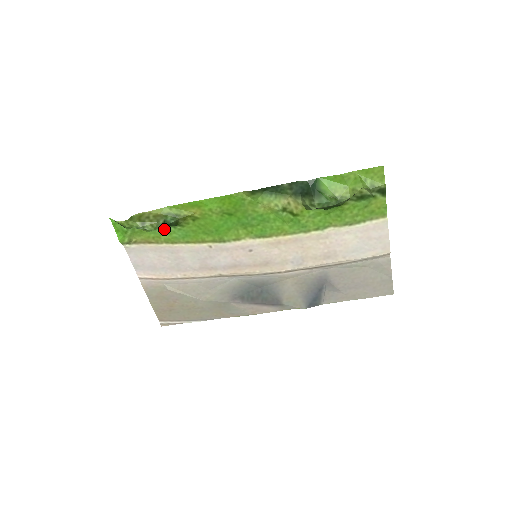
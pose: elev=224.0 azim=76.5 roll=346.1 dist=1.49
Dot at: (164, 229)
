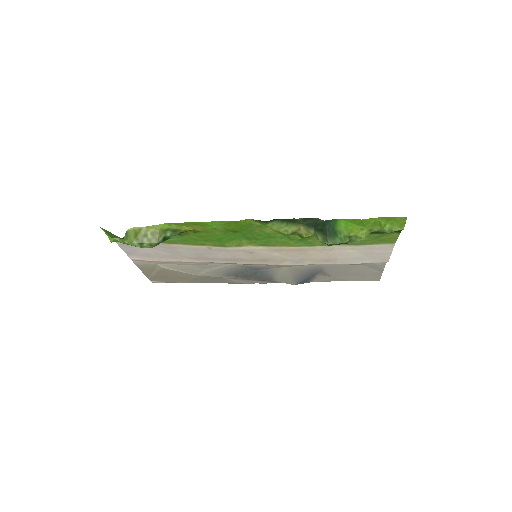
Dot at: occluded
